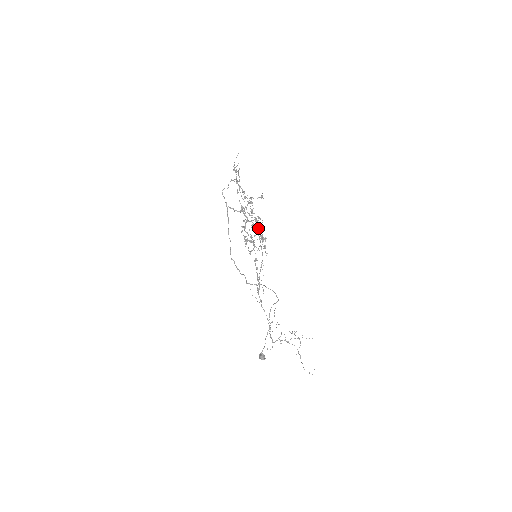
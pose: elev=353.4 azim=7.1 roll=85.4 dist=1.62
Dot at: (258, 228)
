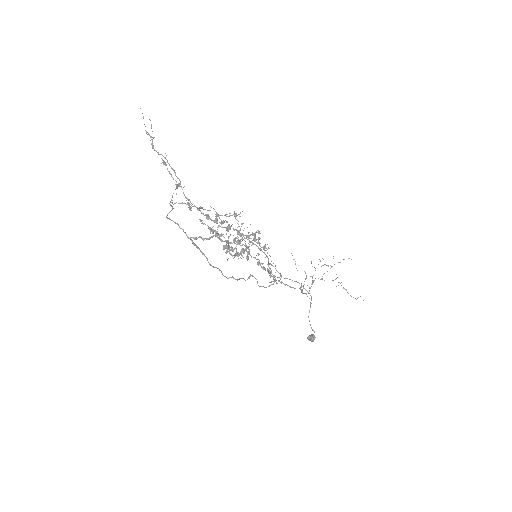
Dot at: (246, 238)
